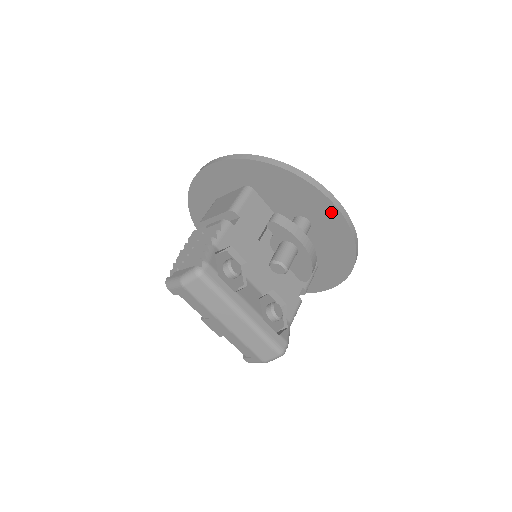
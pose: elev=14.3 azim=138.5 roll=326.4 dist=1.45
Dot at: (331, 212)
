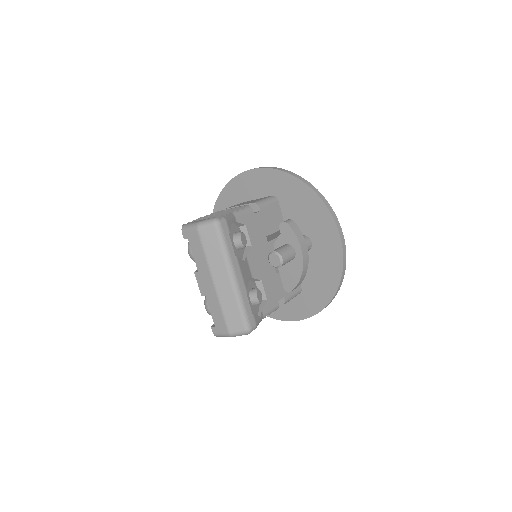
Dot at: (333, 238)
